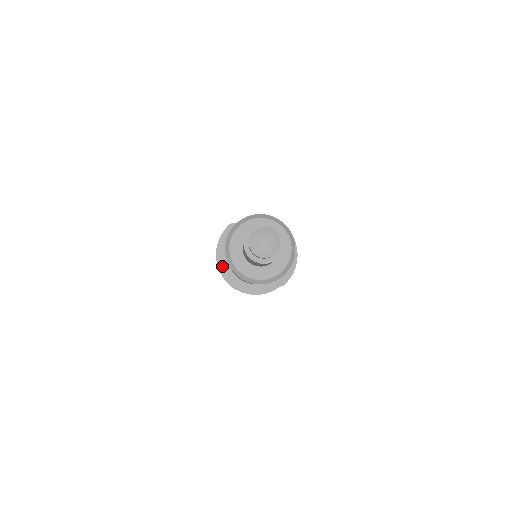
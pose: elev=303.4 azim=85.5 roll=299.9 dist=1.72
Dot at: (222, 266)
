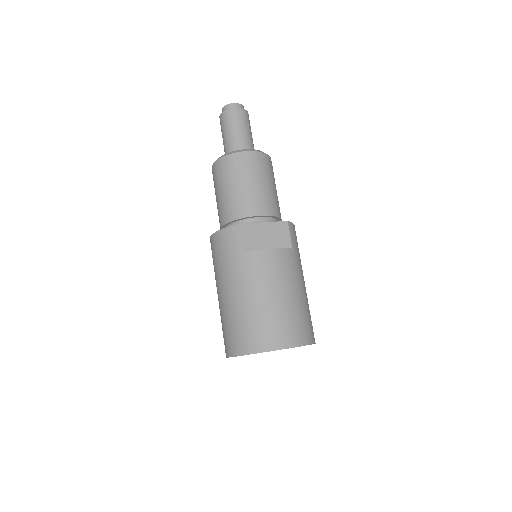
Dot at: occluded
